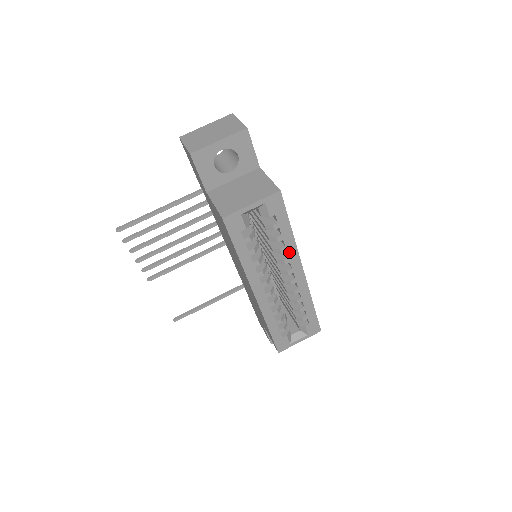
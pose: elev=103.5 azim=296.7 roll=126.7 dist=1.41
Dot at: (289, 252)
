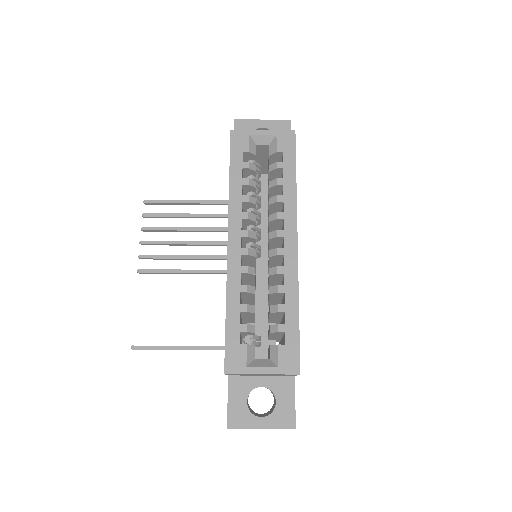
Dot at: (286, 205)
